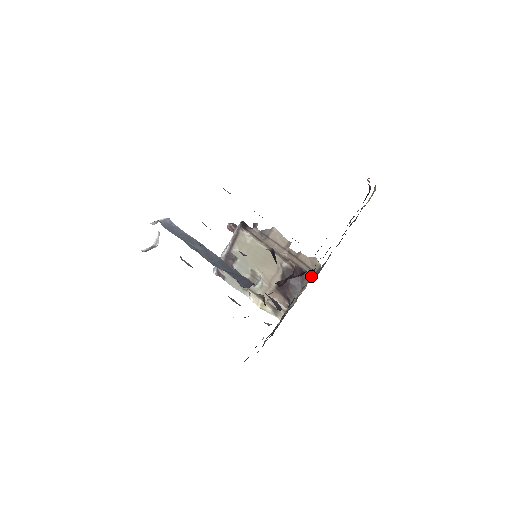
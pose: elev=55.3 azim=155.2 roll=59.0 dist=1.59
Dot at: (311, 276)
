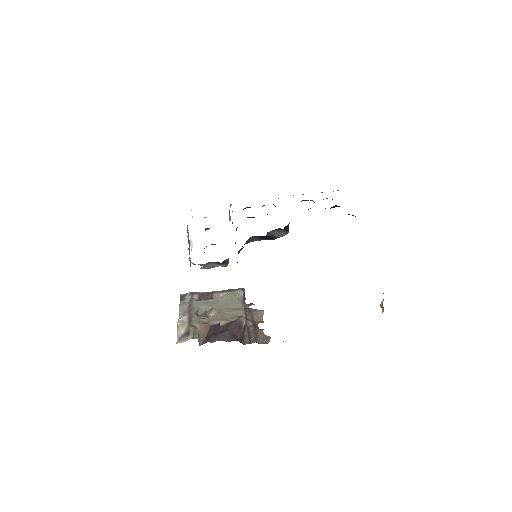
Dot at: (250, 343)
